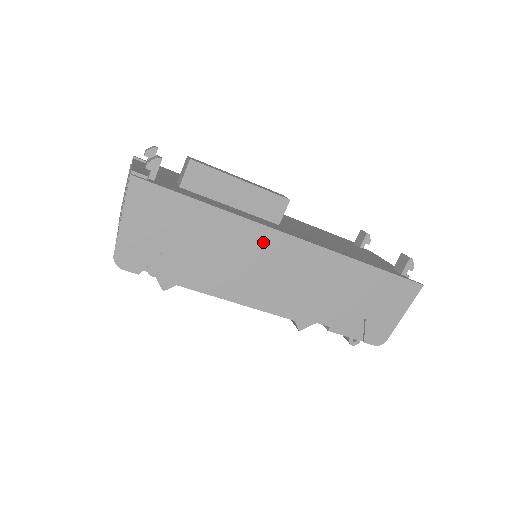
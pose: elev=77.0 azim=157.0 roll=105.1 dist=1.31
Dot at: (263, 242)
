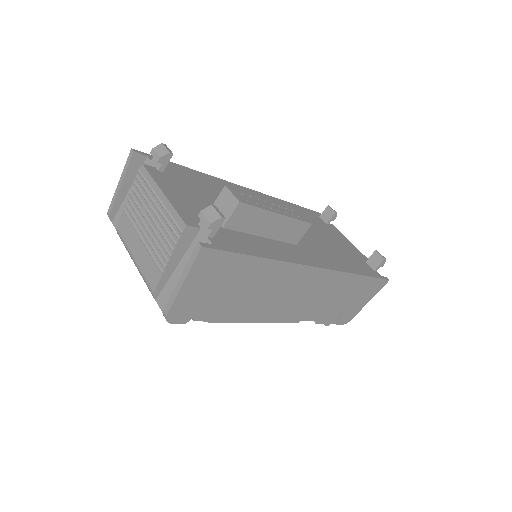
Dot at: (295, 277)
